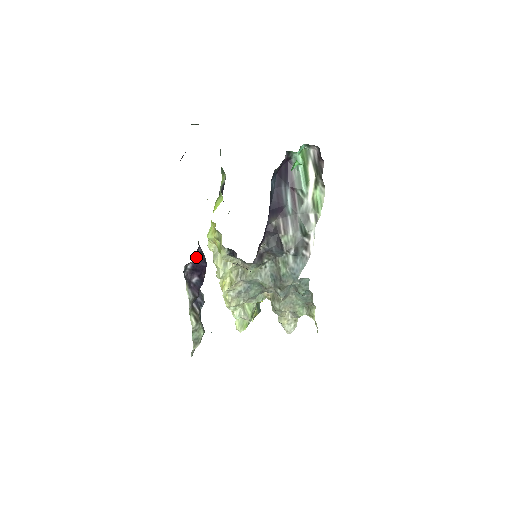
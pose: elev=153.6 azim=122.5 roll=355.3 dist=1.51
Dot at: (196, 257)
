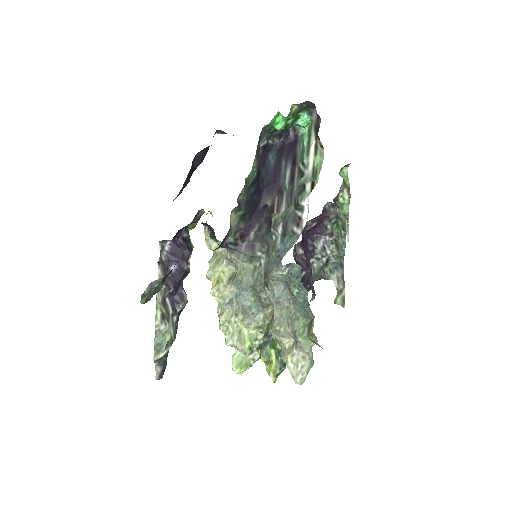
Dot at: (178, 240)
